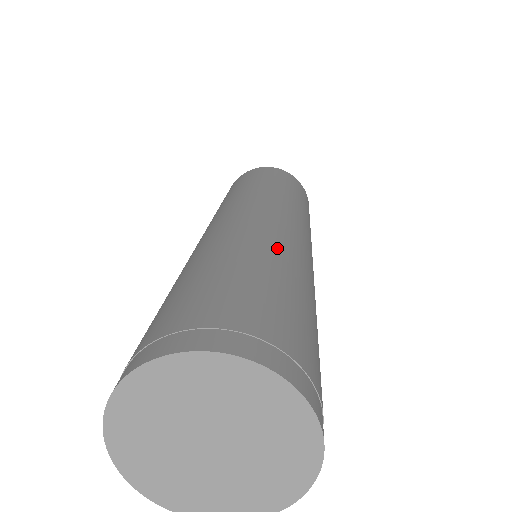
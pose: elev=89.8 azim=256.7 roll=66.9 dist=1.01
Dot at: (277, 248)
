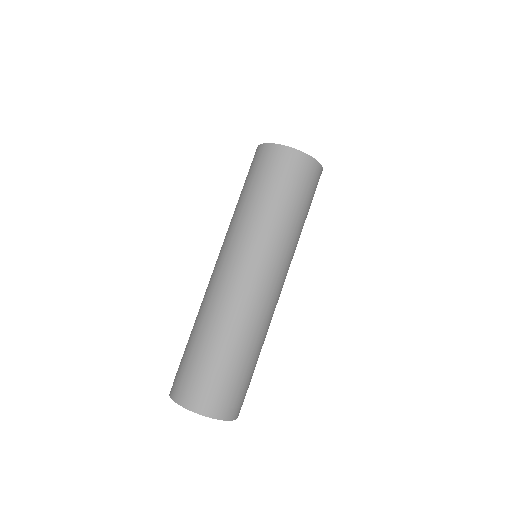
Dot at: (245, 324)
